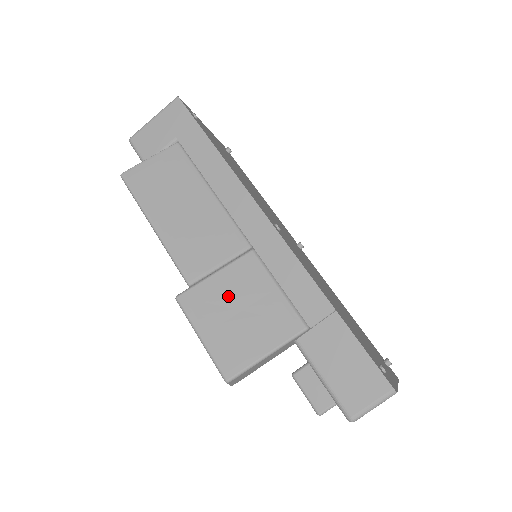
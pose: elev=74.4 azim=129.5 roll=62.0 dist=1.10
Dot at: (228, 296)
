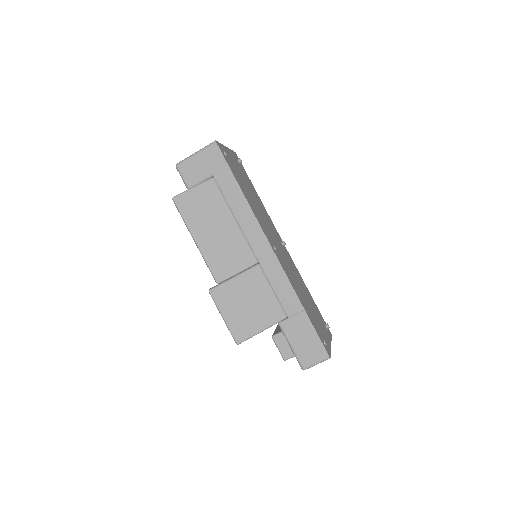
Dot at: (241, 293)
